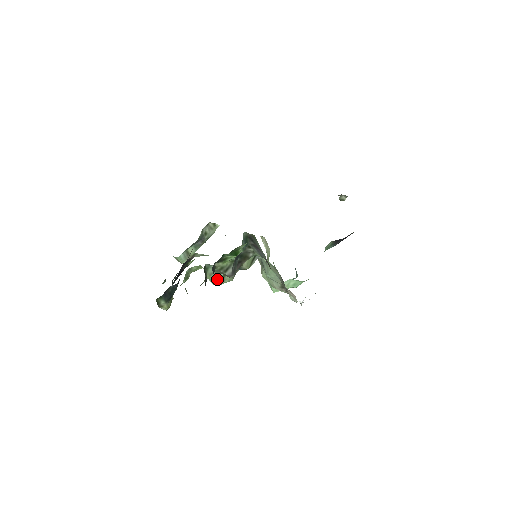
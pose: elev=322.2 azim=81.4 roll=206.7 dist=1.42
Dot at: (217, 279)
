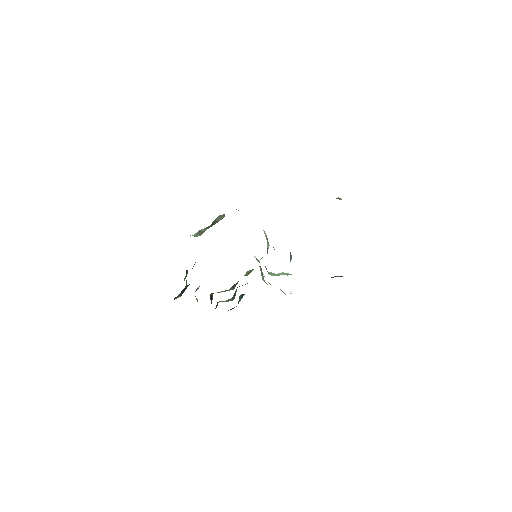
Dot at: occluded
